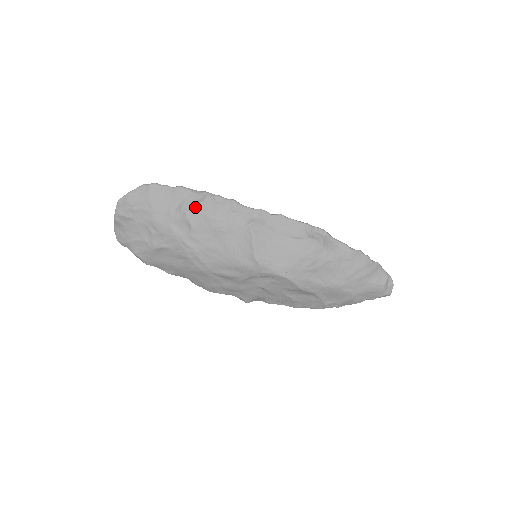
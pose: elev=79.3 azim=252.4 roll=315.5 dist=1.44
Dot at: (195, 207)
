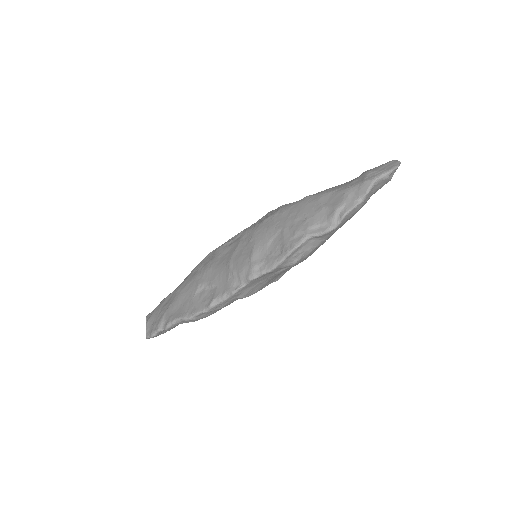
Dot at: occluded
